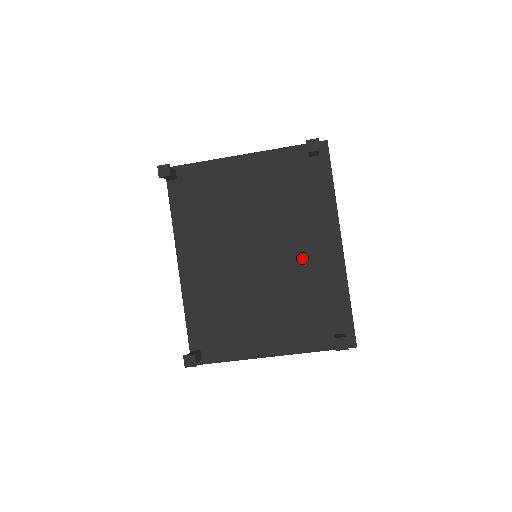
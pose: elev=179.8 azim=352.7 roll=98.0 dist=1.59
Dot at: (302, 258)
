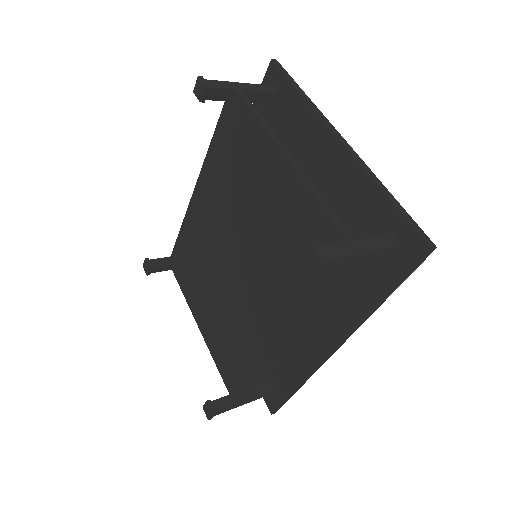
Dot at: (258, 319)
